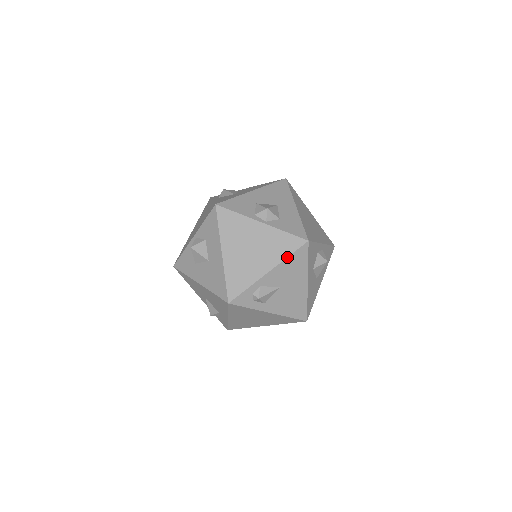
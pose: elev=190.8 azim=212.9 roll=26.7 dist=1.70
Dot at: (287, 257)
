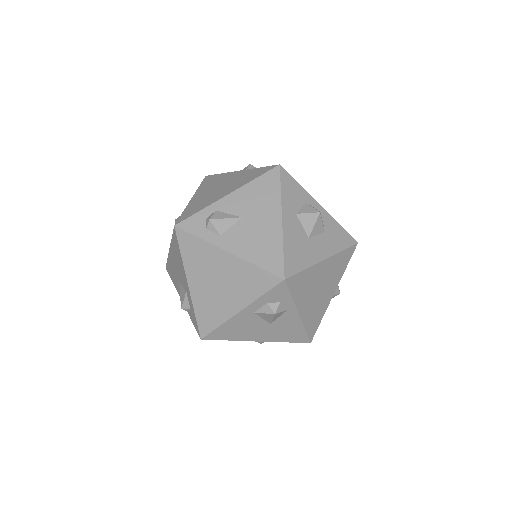
Dot at: (252, 180)
